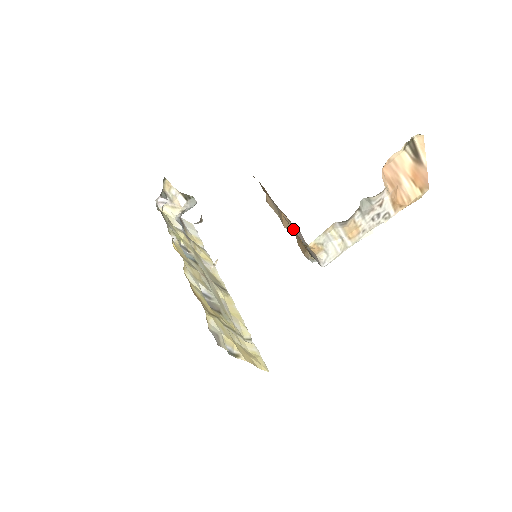
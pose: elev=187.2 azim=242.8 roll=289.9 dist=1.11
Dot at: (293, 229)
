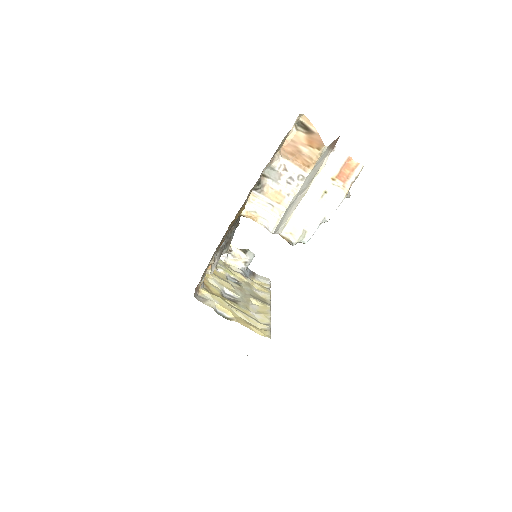
Dot at: occluded
